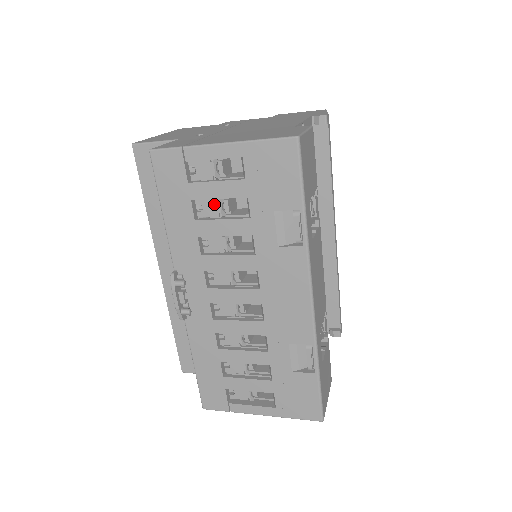
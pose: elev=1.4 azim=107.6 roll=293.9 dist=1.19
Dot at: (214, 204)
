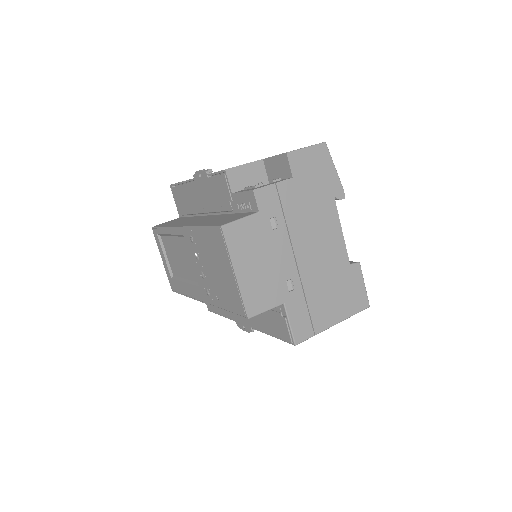
Dot at: occluded
